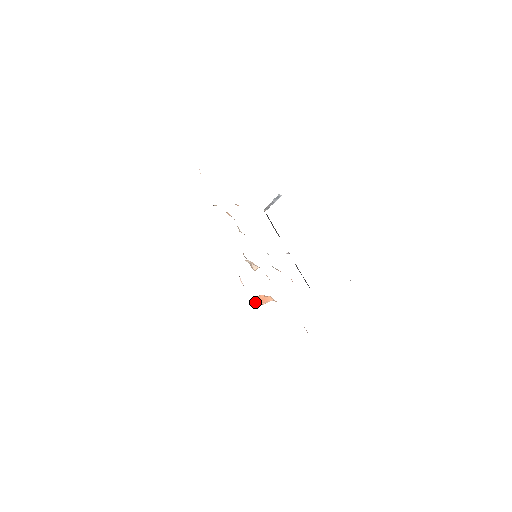
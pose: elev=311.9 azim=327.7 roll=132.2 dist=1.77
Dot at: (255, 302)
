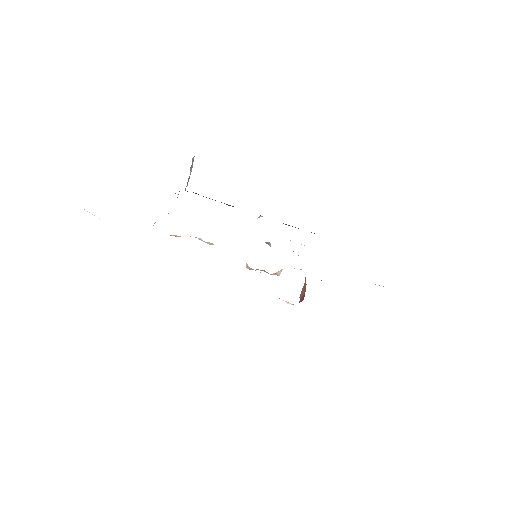
Dot at: occluded
